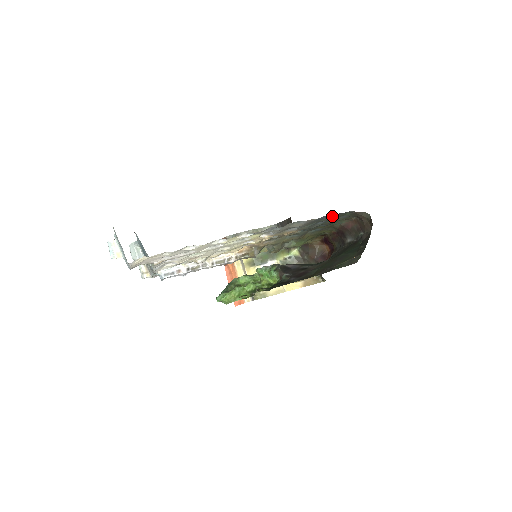
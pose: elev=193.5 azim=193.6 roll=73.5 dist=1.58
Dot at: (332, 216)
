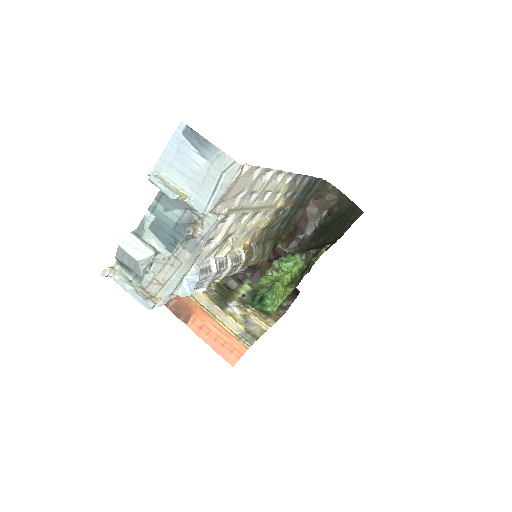
Dot at: (313, 182)
